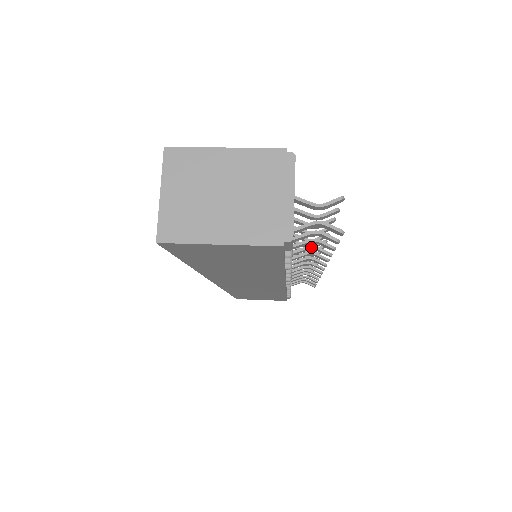
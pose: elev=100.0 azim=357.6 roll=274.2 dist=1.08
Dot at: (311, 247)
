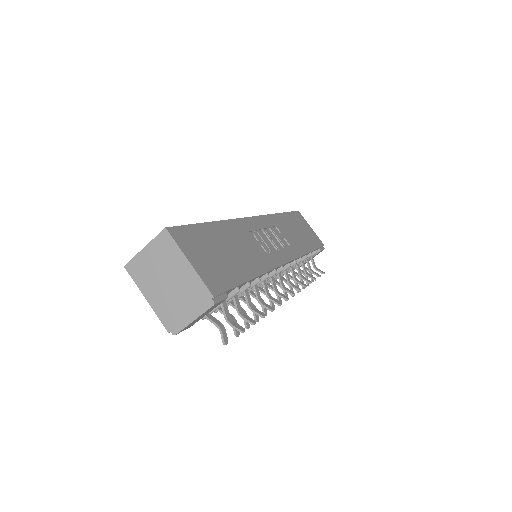
Dot at: occluded
